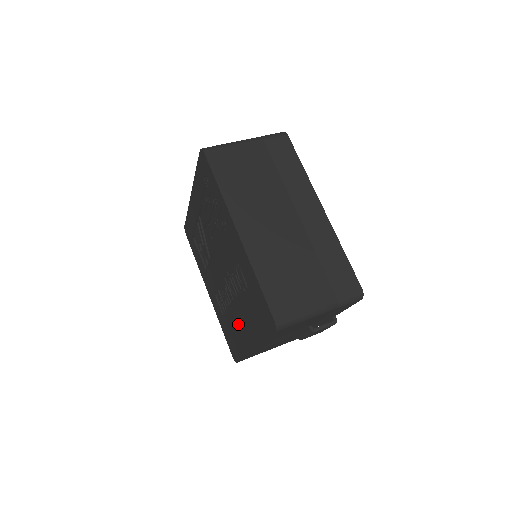
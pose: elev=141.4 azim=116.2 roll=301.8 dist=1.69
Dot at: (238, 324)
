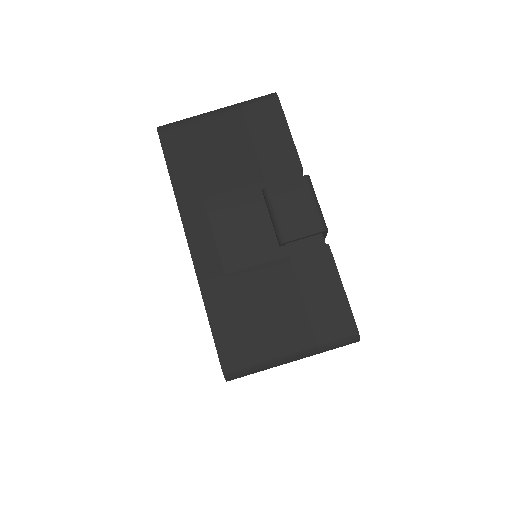
Dot at: occluded
